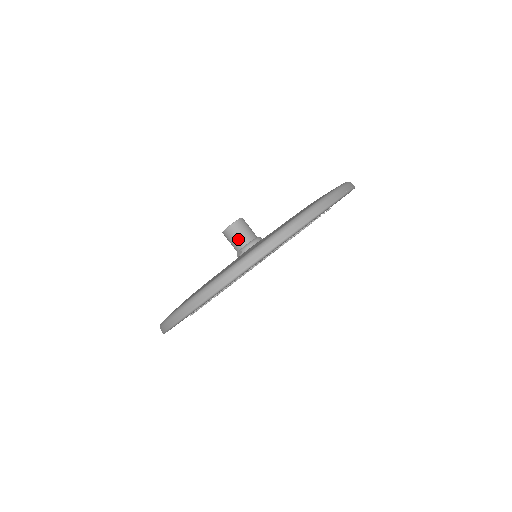
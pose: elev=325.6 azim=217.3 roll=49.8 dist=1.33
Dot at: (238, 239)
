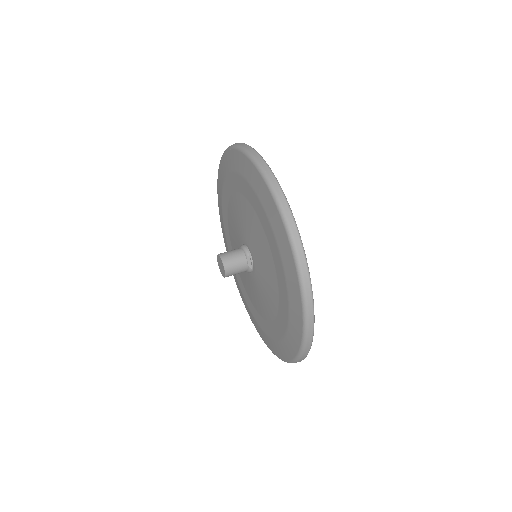
Dot at: (236, 256)
